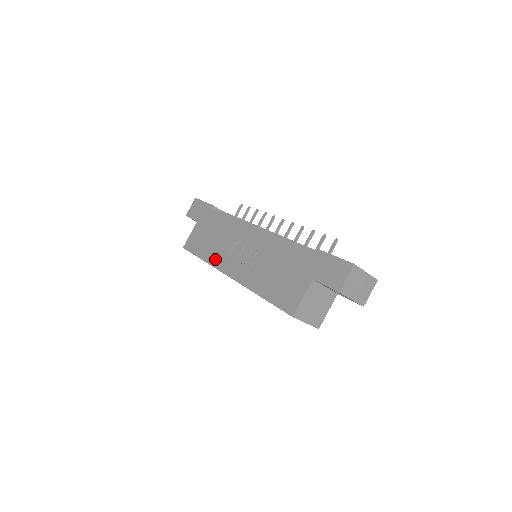
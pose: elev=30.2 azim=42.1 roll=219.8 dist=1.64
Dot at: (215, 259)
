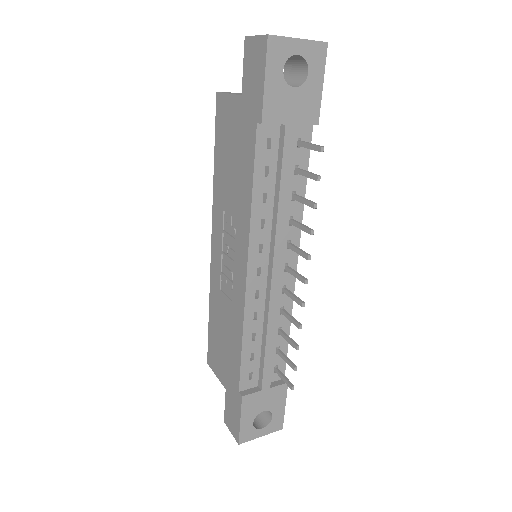
Dot at: (217, 202)
